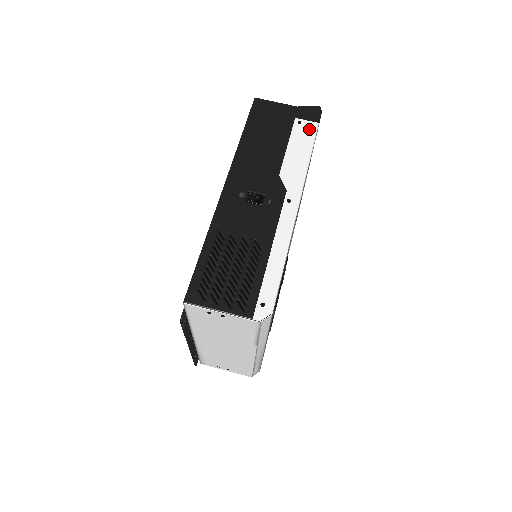
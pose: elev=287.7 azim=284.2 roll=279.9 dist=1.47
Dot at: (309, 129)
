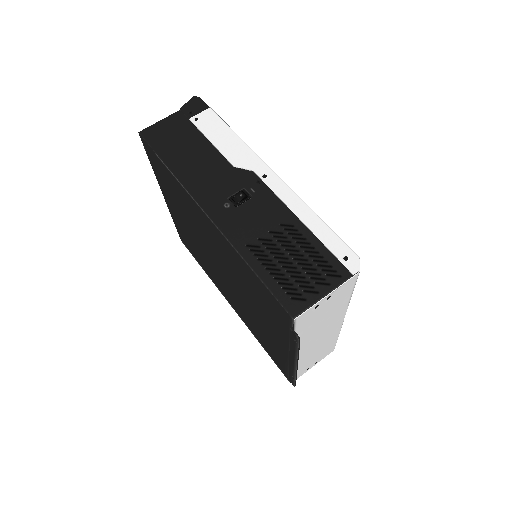
Dot at: (209, 117)
